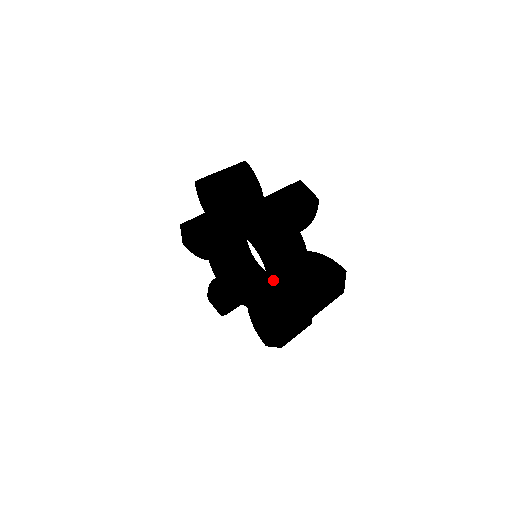
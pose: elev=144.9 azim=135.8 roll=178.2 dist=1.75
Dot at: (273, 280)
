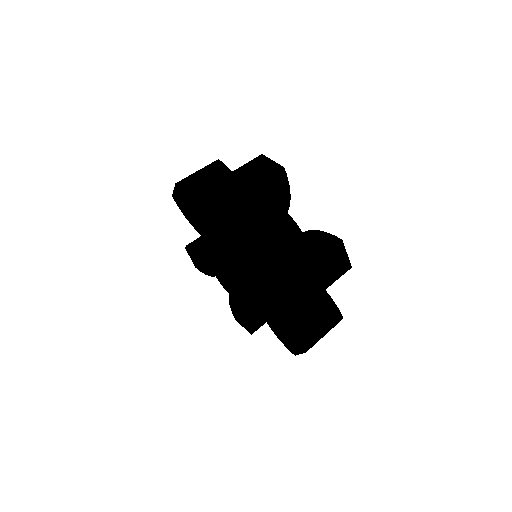
Dot at: (270, 311)
